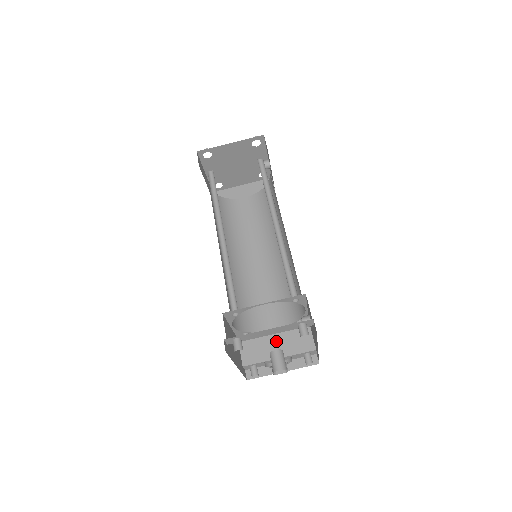
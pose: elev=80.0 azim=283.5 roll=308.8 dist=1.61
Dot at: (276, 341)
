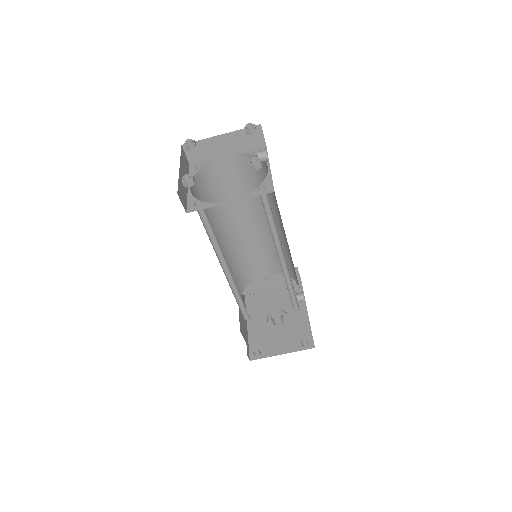
Dot at: (269, 280)
